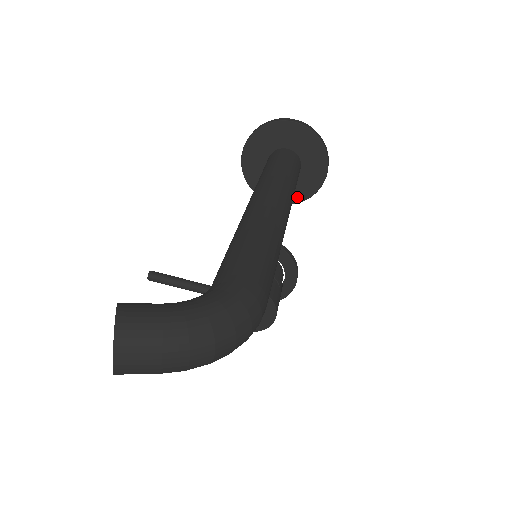
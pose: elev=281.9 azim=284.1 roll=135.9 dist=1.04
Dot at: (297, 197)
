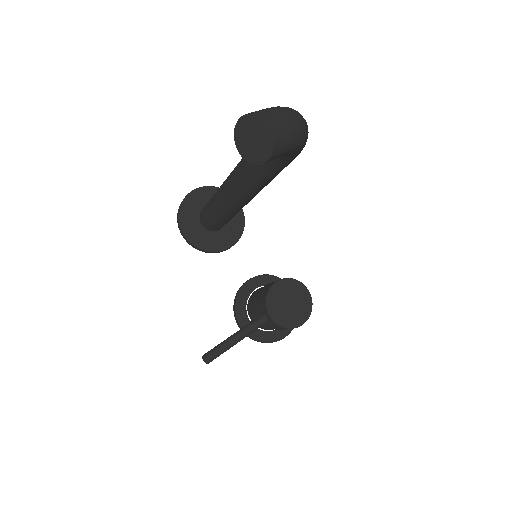
Dot at: (238, 231)
